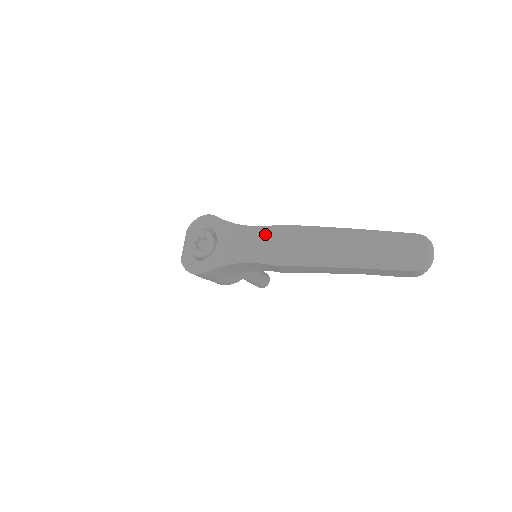
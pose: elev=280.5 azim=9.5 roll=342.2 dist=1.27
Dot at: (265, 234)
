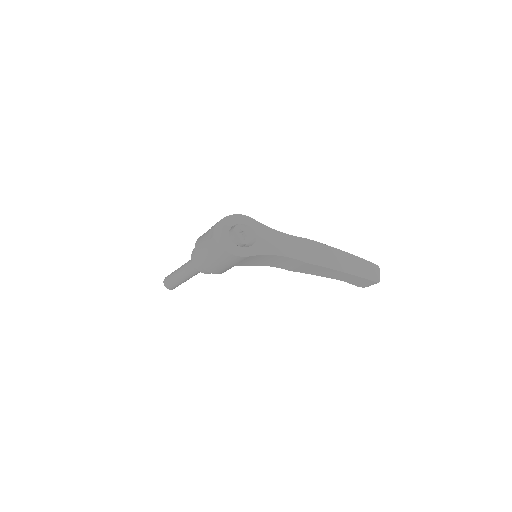
Dot at: (297, 241)
